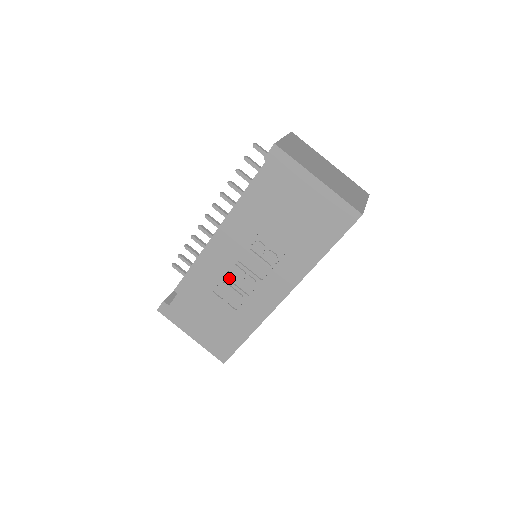
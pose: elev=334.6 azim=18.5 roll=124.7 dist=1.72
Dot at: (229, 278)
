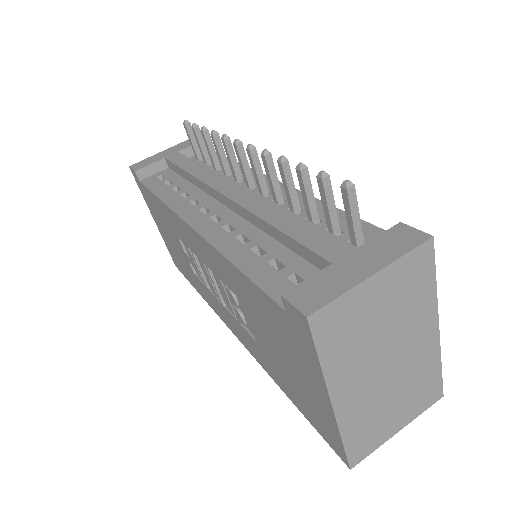
Dot at: occluded
